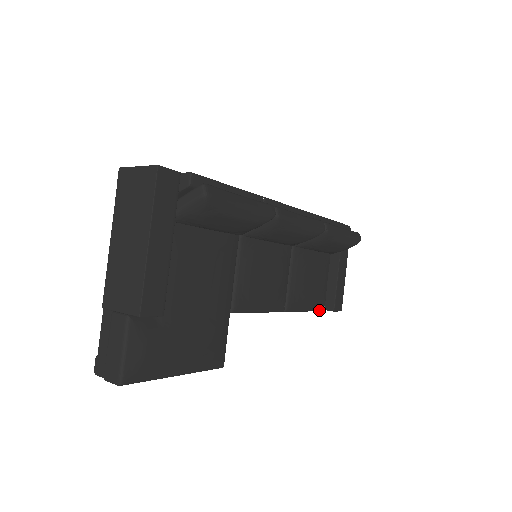
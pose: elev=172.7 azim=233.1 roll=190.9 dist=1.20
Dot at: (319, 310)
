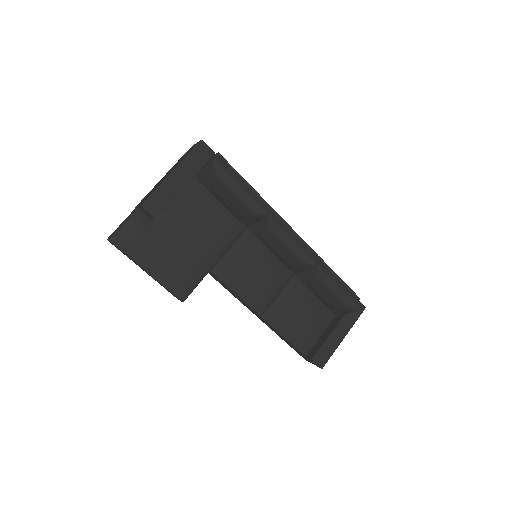
Dot at: (300, 351)
